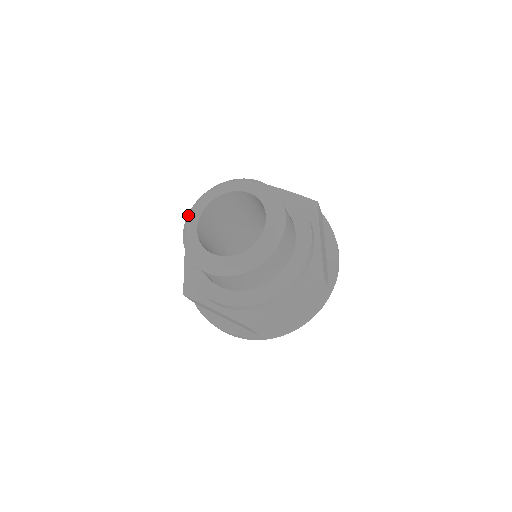
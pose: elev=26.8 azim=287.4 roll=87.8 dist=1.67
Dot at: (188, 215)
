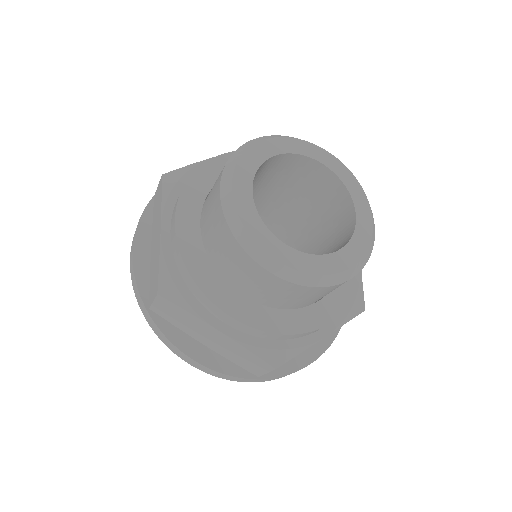
Dot at: (232, 165)
